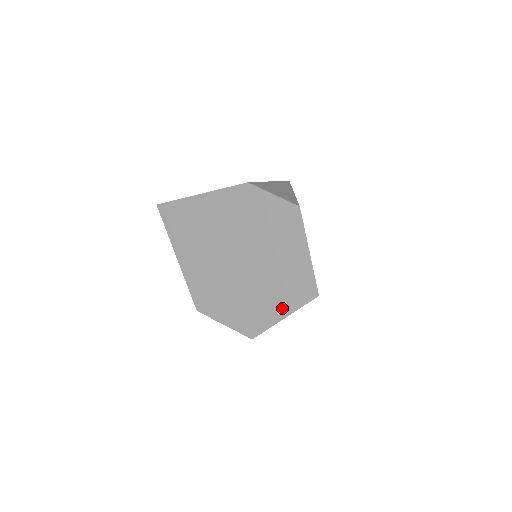
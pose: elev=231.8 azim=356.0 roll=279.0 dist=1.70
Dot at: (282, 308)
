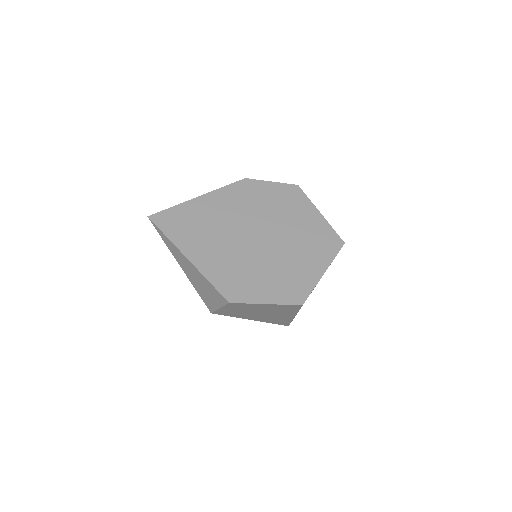
Dot at: (319, 264)
